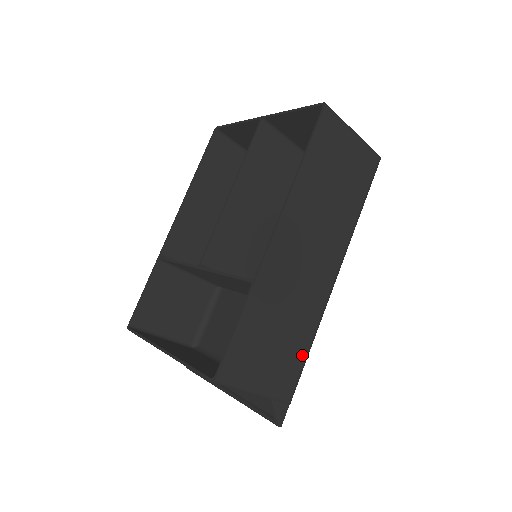
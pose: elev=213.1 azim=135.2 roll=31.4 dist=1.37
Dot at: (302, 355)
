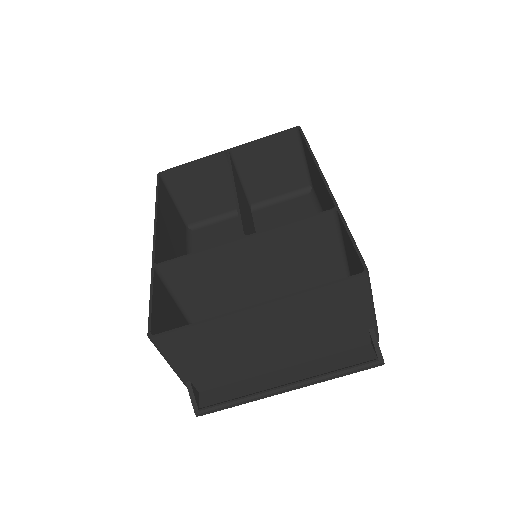
Dot at: occluded
